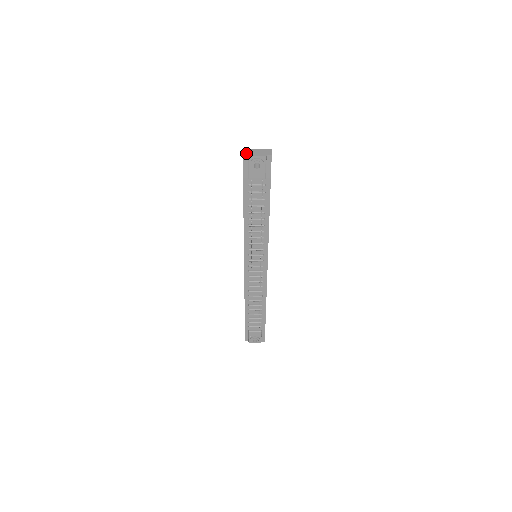
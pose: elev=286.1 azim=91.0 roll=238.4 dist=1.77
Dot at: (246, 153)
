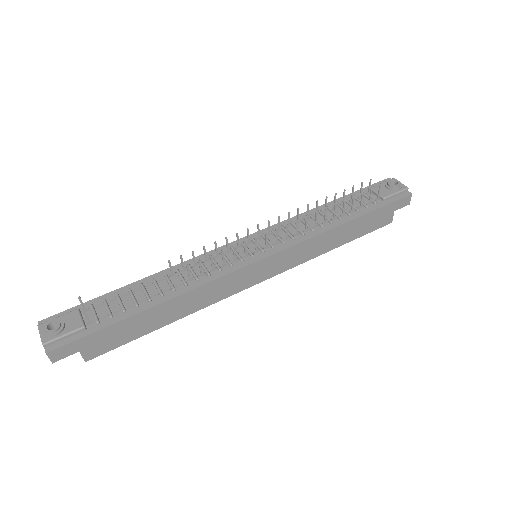
Dot at: occluded
